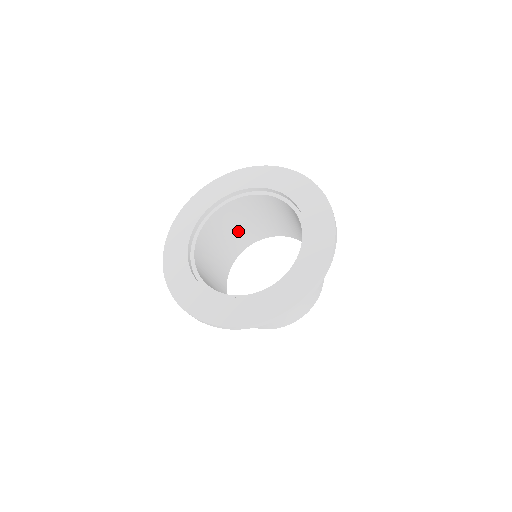
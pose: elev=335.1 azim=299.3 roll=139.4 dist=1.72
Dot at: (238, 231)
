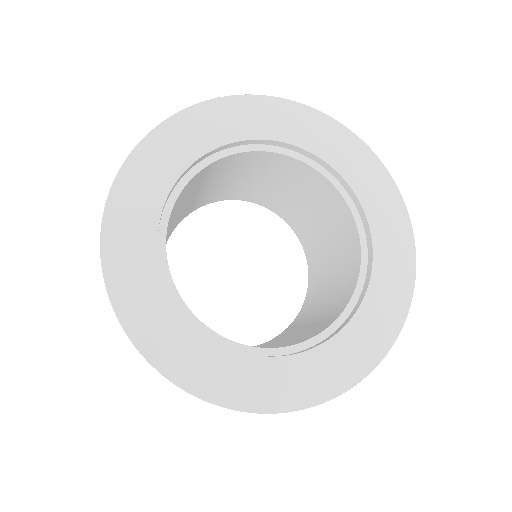
Dot at: occluded
